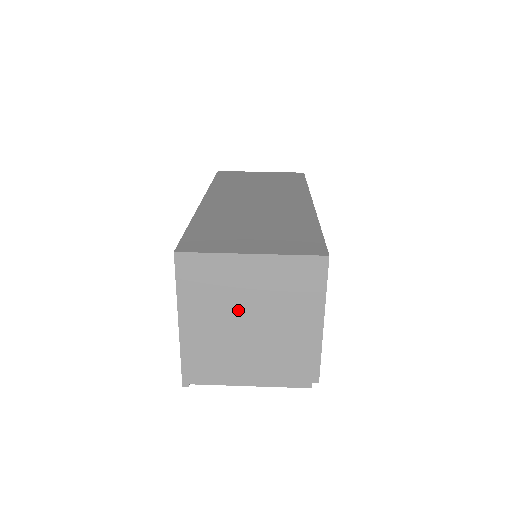
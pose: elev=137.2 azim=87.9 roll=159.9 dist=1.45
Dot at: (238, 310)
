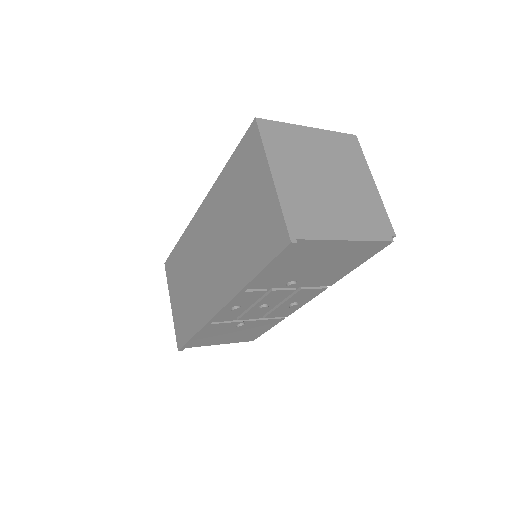
Dot at: (314, 167)
